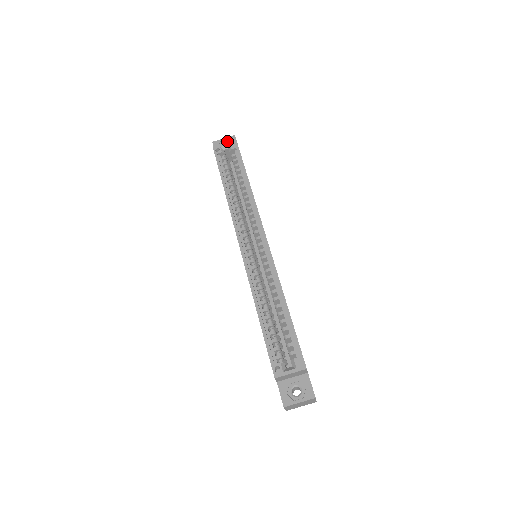
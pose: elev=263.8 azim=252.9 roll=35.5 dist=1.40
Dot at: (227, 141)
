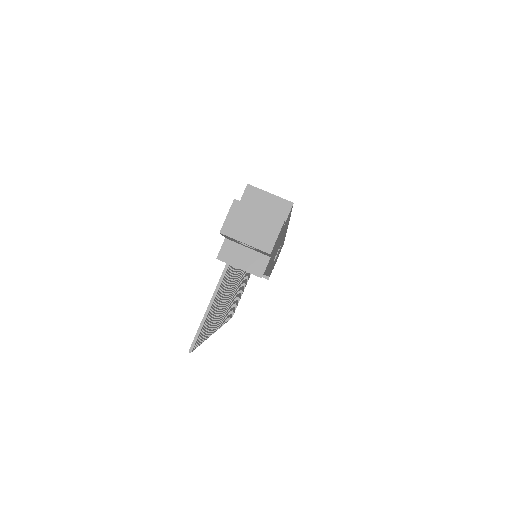
Dot at: occluded
